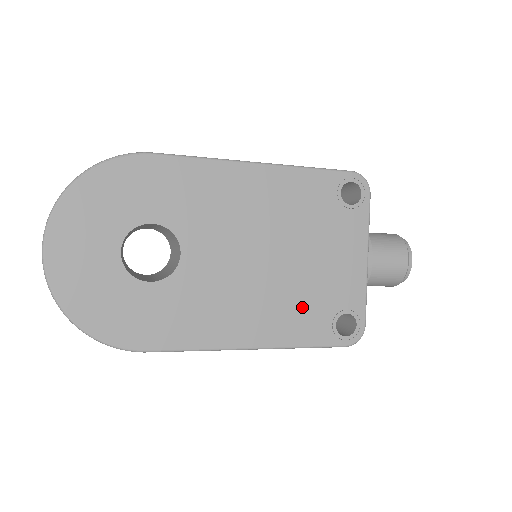
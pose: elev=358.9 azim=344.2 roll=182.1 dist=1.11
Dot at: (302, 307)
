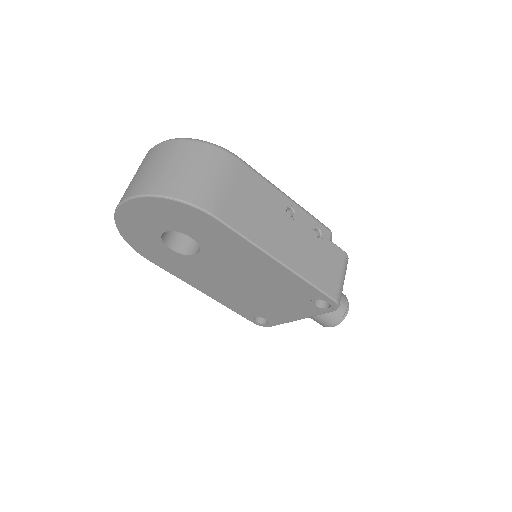
Dot at: (245, 304)
